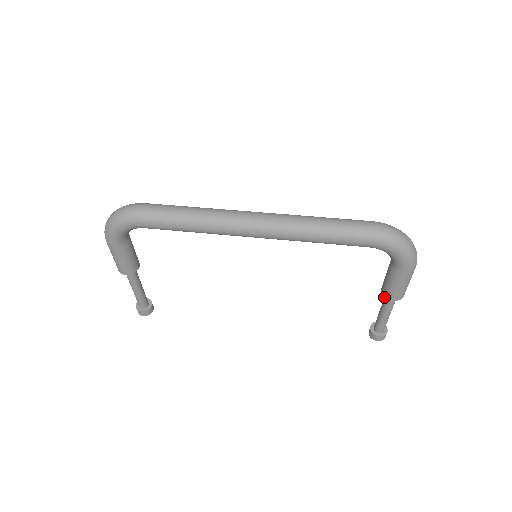
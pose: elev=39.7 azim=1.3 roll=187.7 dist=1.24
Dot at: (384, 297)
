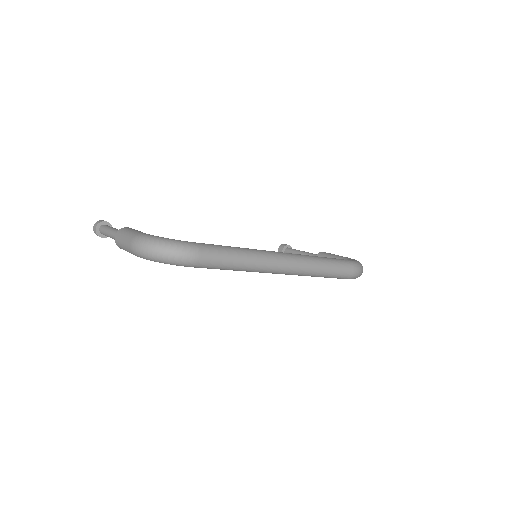
Dot at: occluded
